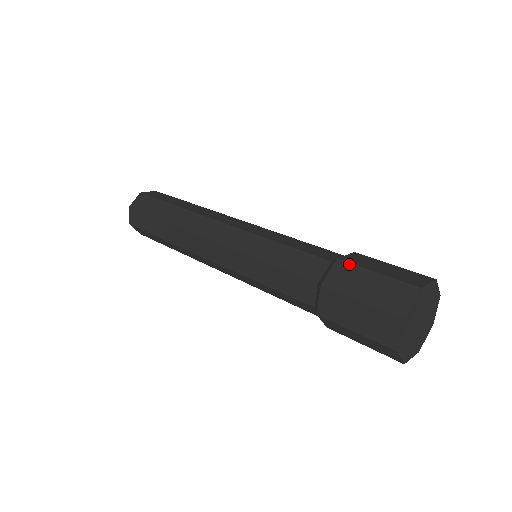
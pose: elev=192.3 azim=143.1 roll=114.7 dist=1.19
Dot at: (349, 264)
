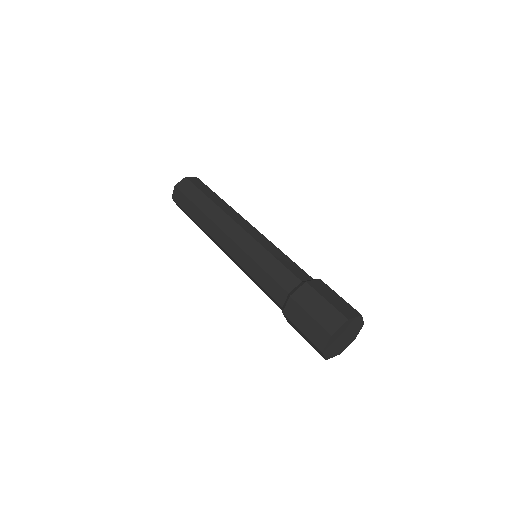
Dot at: (296, 303)
